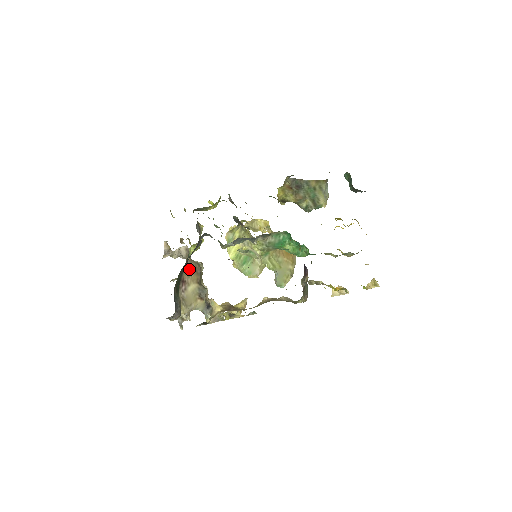
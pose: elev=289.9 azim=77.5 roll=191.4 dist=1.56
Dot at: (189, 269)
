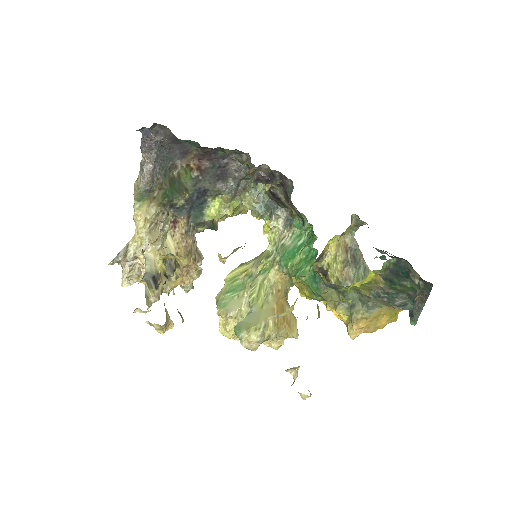
Dot at: (189, 234)
